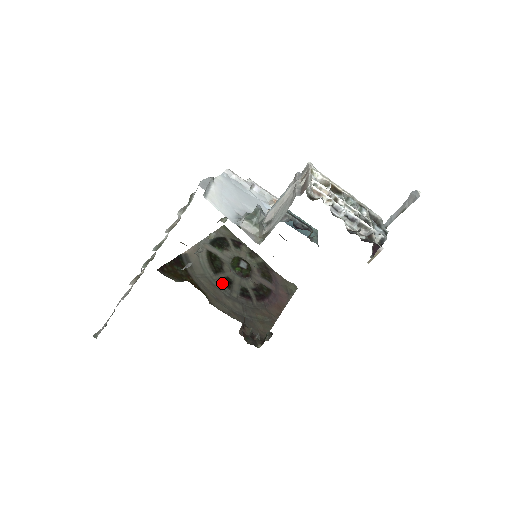
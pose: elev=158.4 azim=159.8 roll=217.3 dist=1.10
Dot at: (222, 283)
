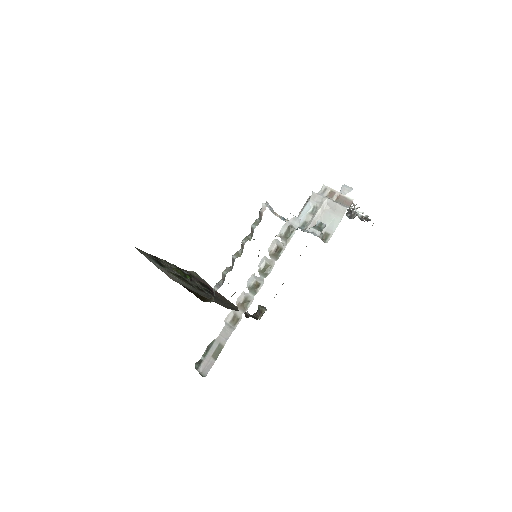
Dot at: (201, 291)
